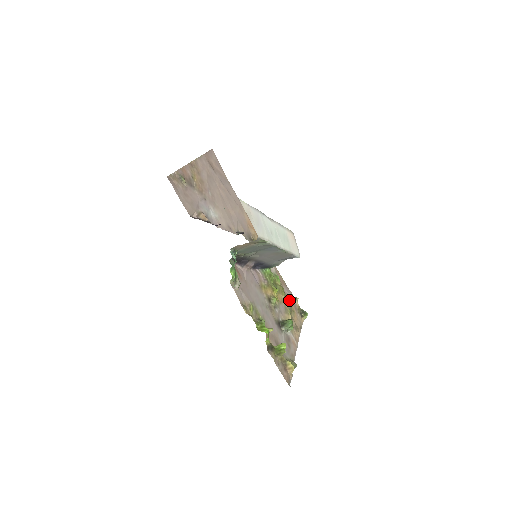
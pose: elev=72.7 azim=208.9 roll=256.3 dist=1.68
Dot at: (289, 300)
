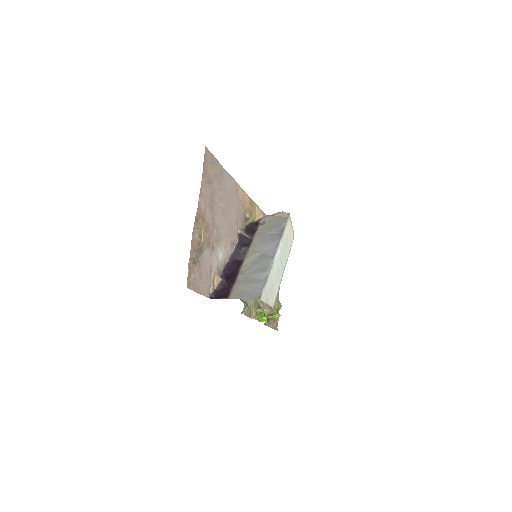
Dot at: occluded
